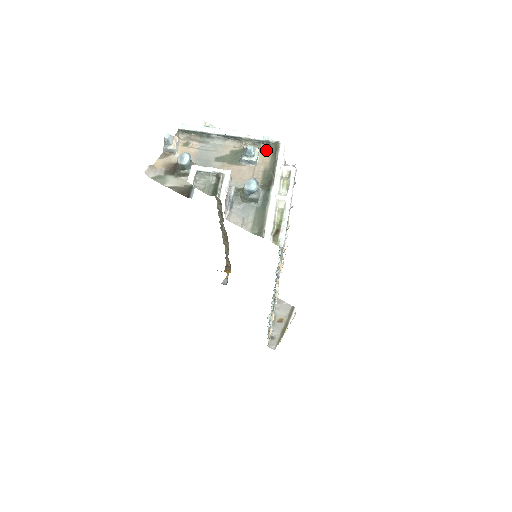
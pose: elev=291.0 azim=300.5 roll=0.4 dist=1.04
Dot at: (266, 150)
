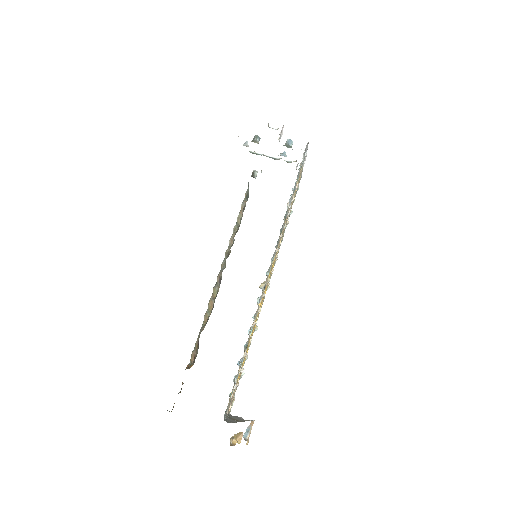
Dot at: (289, 162)
